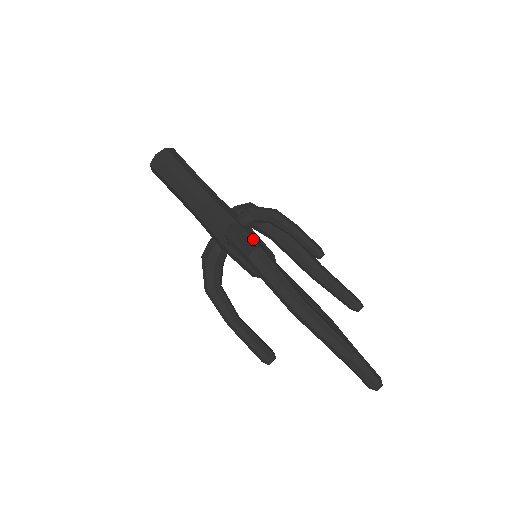
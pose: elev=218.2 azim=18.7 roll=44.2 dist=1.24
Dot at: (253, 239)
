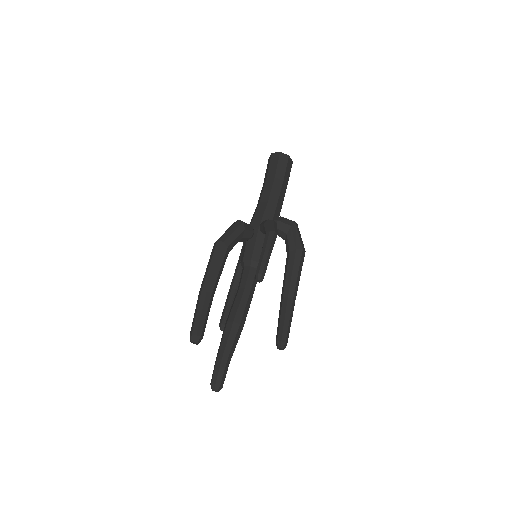
Dot at: (229, 235)
